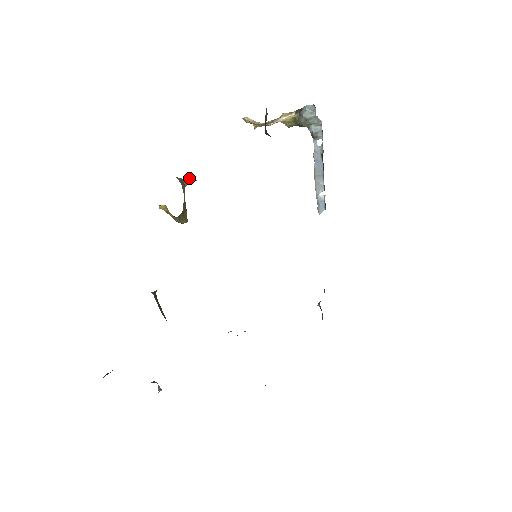
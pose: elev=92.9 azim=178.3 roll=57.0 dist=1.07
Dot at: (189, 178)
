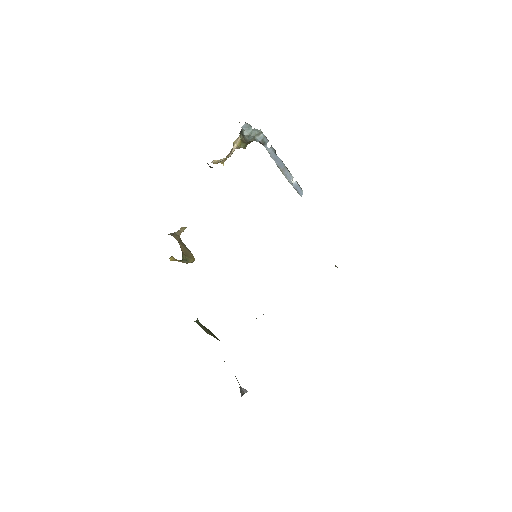
Dot at: (180, 229)
